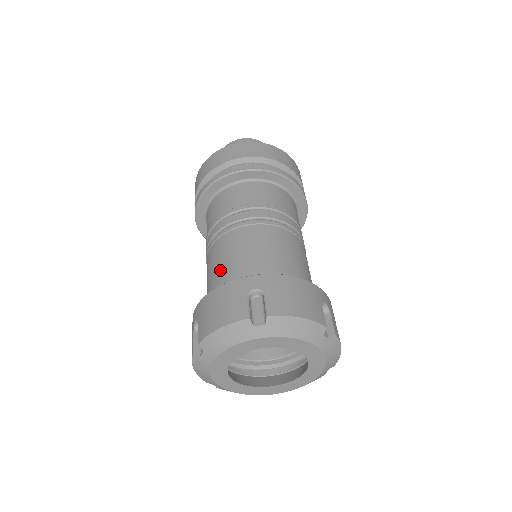
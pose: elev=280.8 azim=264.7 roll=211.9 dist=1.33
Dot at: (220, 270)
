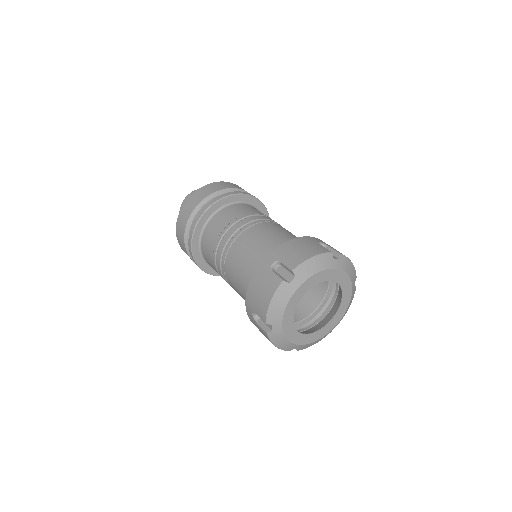
Dot at: (242, 276)
